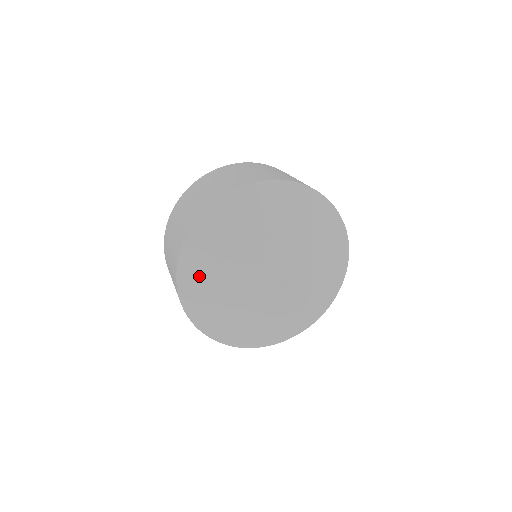
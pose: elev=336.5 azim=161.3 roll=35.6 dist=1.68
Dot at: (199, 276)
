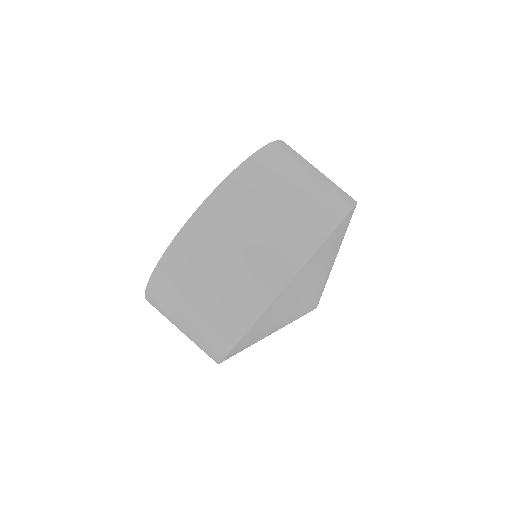
Dot at: occluded
